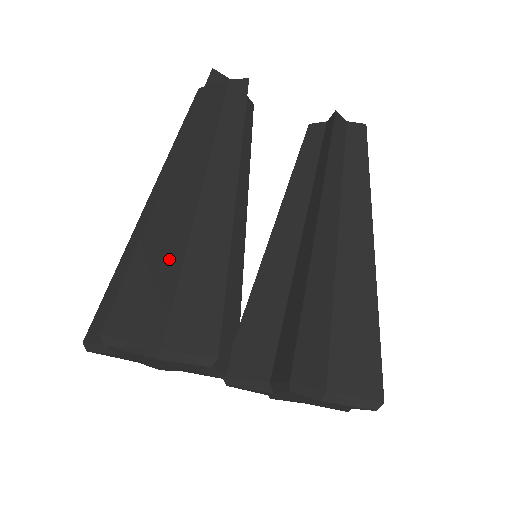
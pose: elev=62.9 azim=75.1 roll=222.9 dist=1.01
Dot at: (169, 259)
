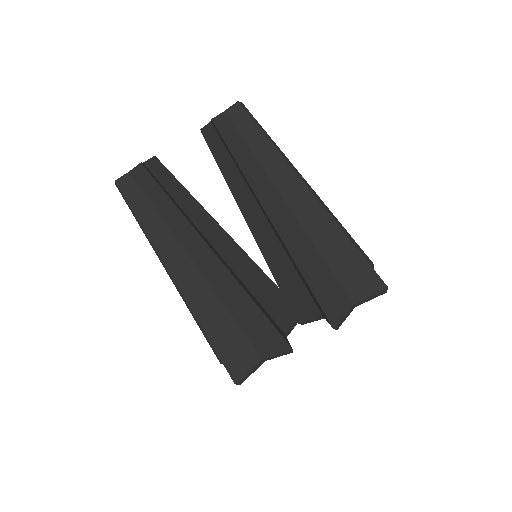
Dot at: (223, 321)
